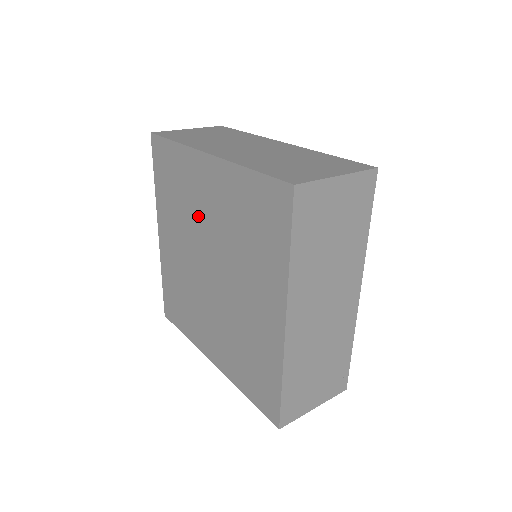
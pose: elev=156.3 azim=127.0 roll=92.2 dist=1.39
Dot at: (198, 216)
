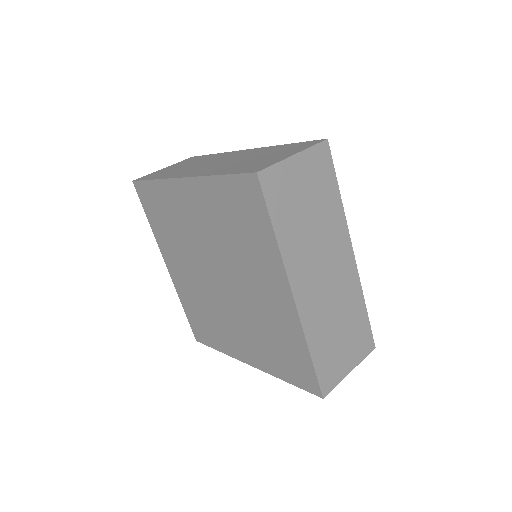
Dot at: (193, 236)
